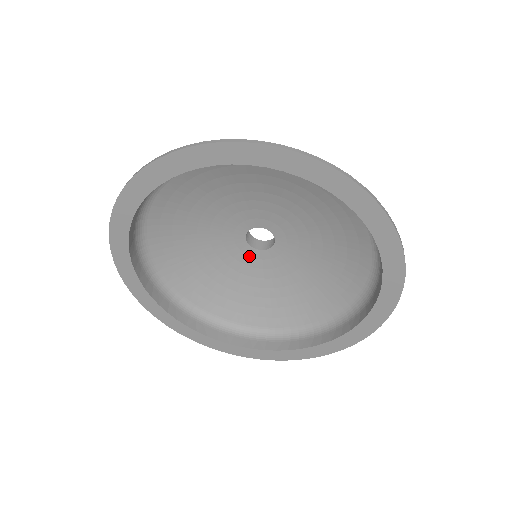
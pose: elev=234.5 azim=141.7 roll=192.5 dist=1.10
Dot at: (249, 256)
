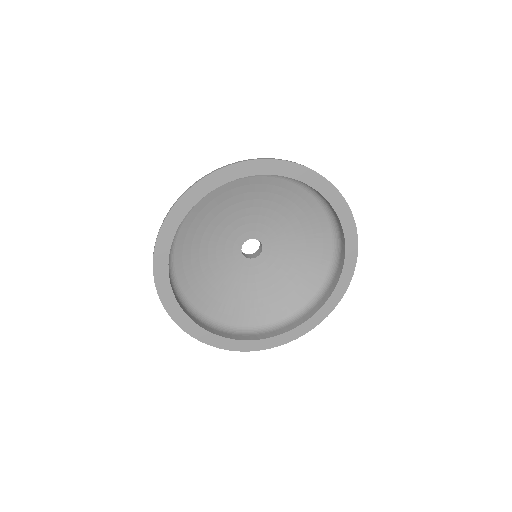
Dot at: (254, 266)
